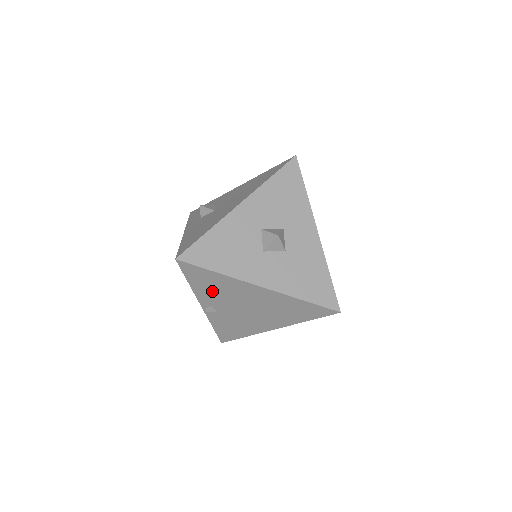
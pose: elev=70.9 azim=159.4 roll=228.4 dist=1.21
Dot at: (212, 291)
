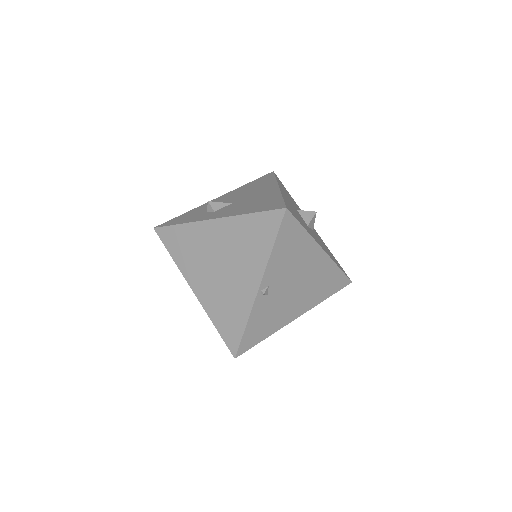
Dot at: (284, 259)
